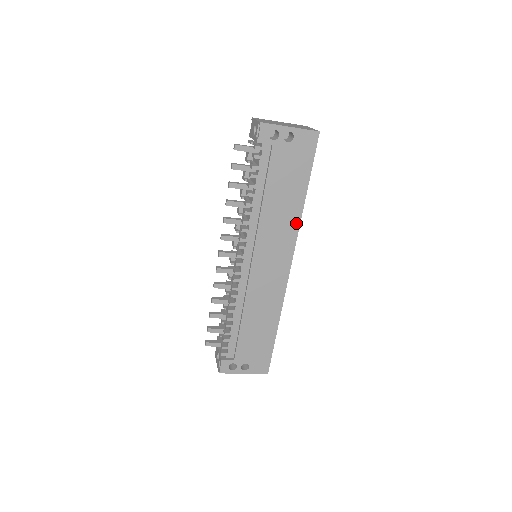
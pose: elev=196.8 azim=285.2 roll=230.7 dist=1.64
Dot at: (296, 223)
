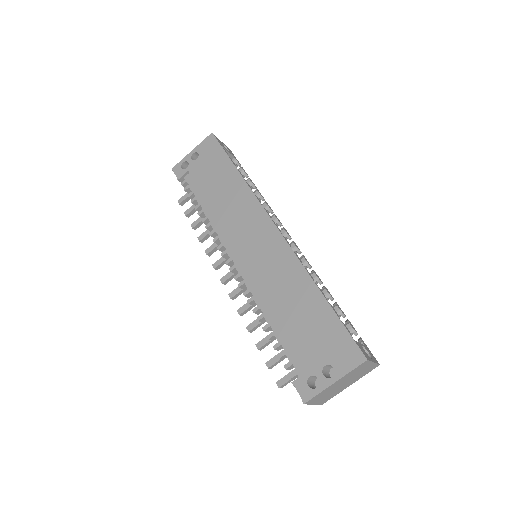
Dot at: (248, 193)
